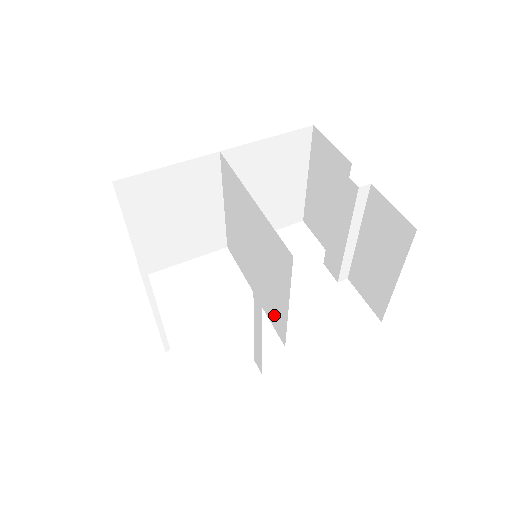
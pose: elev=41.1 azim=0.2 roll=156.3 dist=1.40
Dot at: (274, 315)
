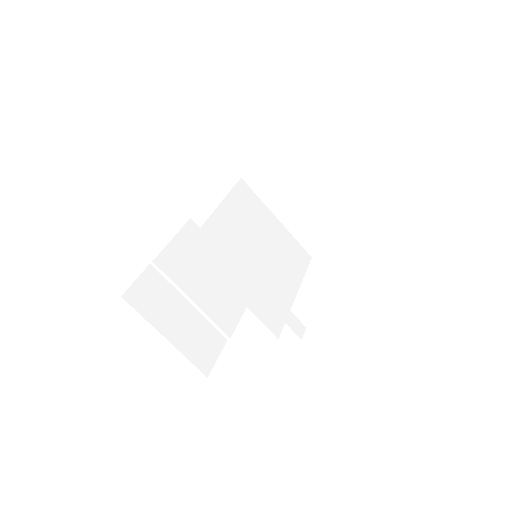
Dot at: (271, 309)
